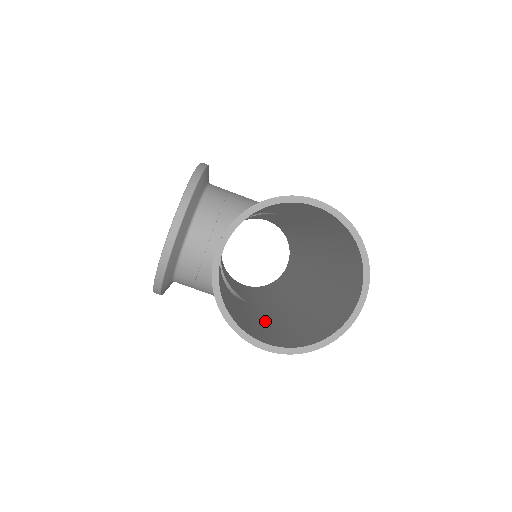
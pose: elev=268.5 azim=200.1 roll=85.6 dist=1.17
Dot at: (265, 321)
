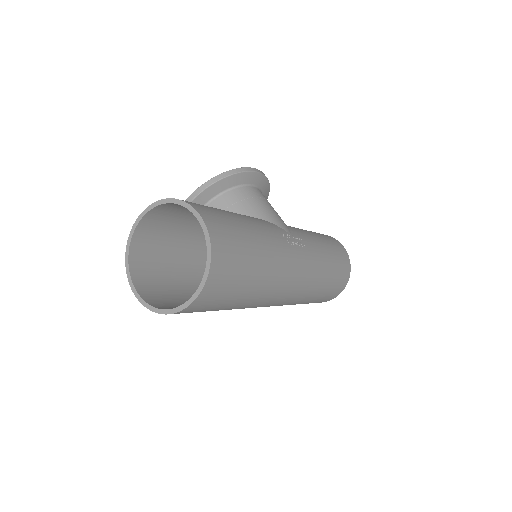
Dot at: occluded
